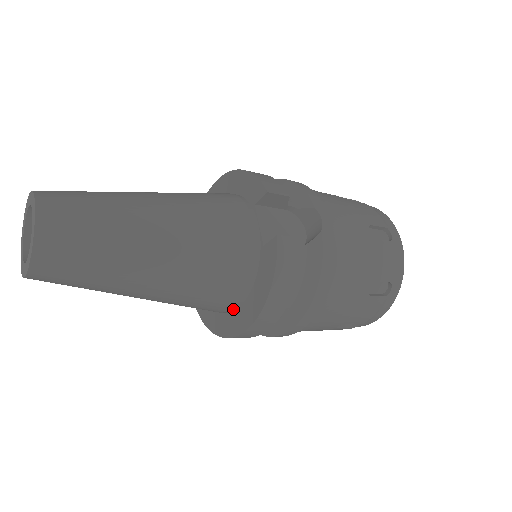
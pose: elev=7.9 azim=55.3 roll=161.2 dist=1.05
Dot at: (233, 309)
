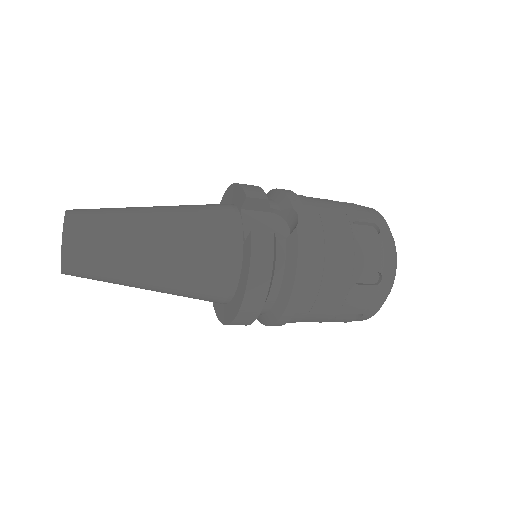
Dot at: (230, 298)
